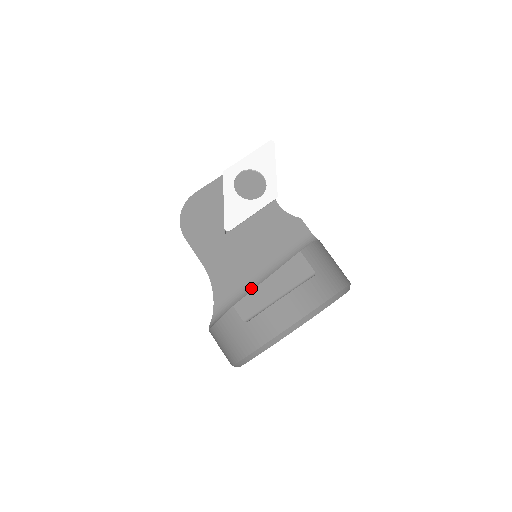
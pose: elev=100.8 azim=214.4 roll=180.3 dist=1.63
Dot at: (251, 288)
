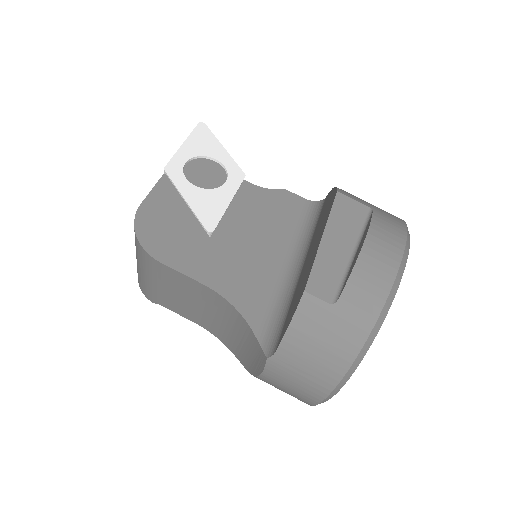
Dot at: (285, 285)
